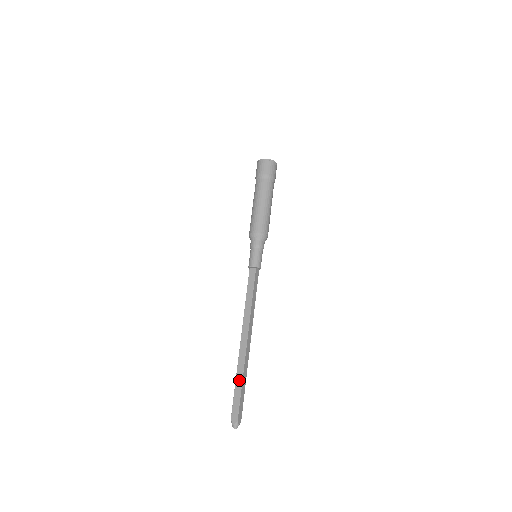
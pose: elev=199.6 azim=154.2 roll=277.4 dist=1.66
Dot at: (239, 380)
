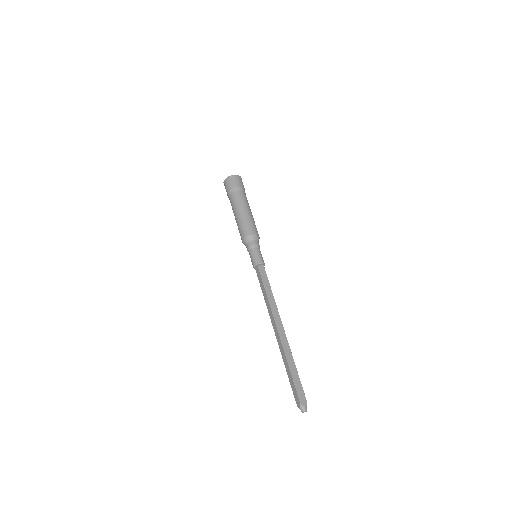
Dot at: (287, 367)
